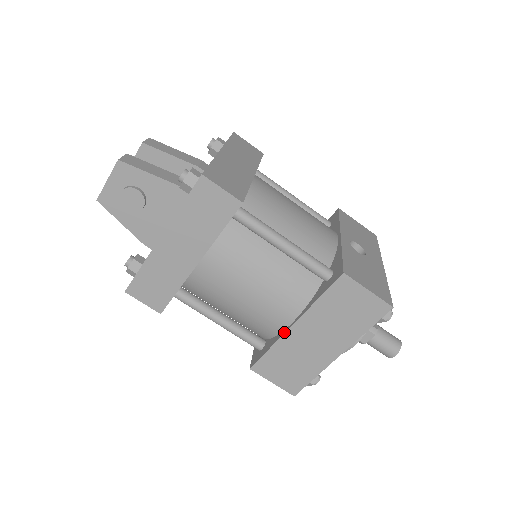
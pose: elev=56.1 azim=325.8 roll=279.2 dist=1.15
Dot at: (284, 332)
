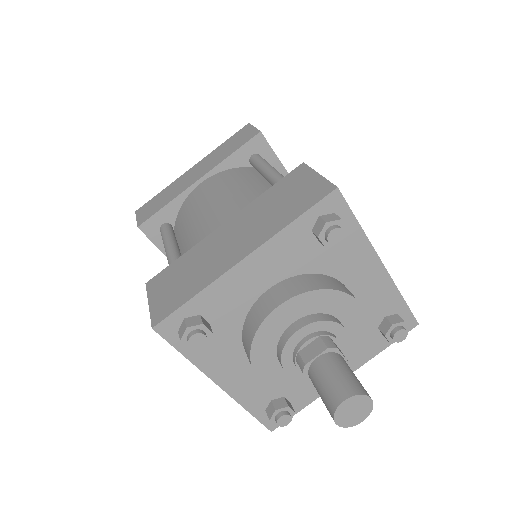
Dot at: (210, 235)
